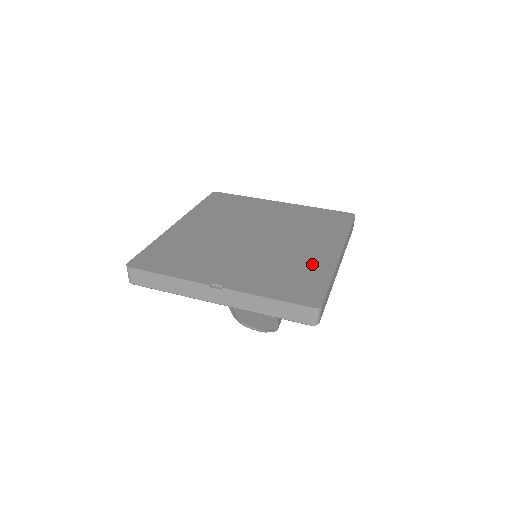
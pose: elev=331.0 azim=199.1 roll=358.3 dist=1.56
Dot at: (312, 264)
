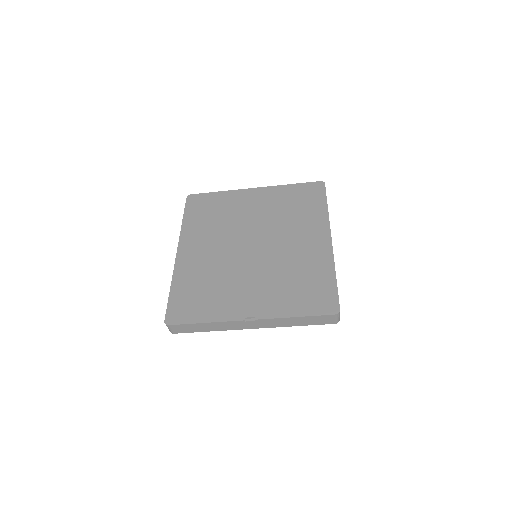
Dot at: (314, 263)
